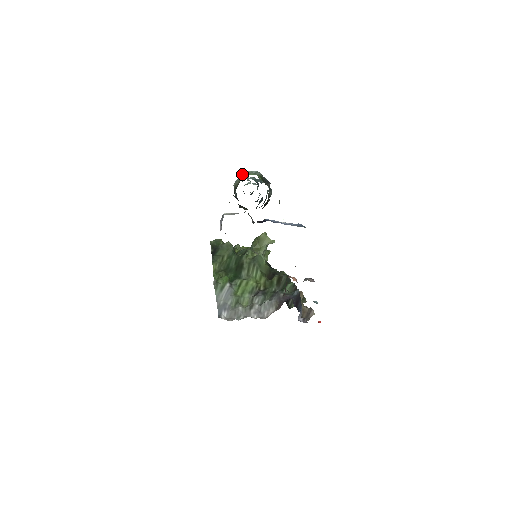
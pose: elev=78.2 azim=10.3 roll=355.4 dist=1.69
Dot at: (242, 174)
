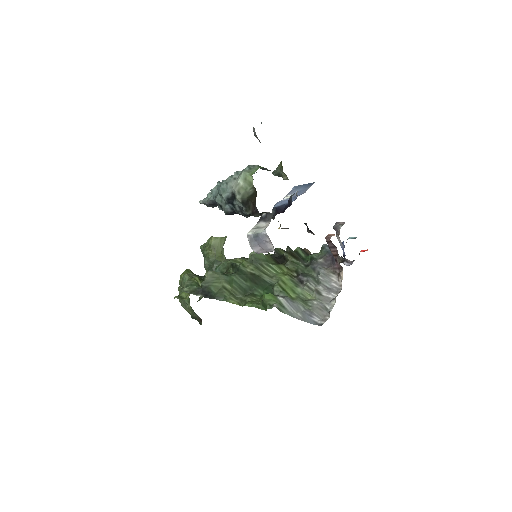
Dot at: (238, 180)
